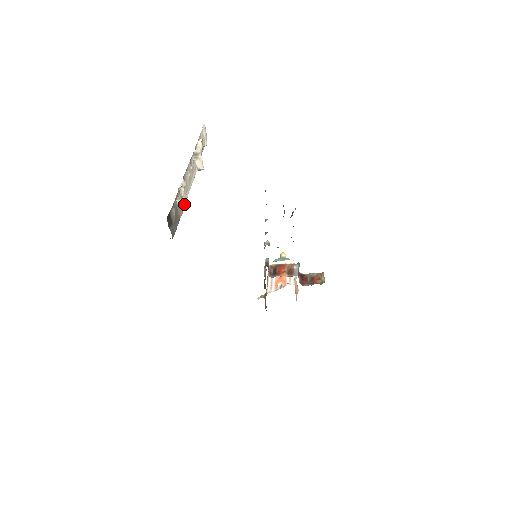
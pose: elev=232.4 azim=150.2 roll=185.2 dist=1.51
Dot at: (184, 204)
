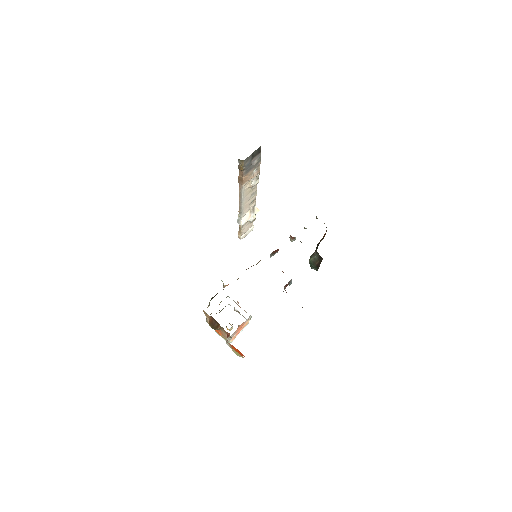
Dot at: (243, 188)
